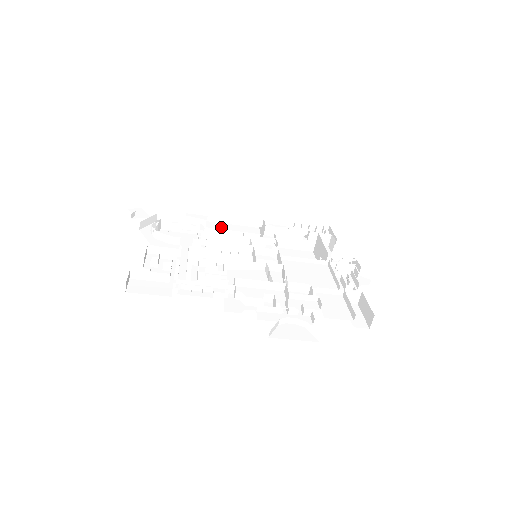
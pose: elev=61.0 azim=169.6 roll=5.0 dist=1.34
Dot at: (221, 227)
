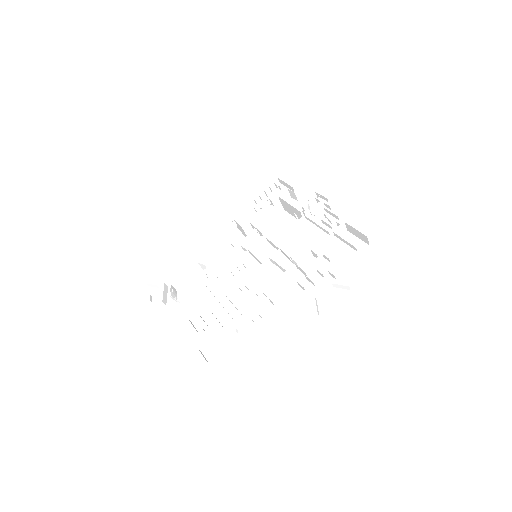
Dot at: (211, 250)
